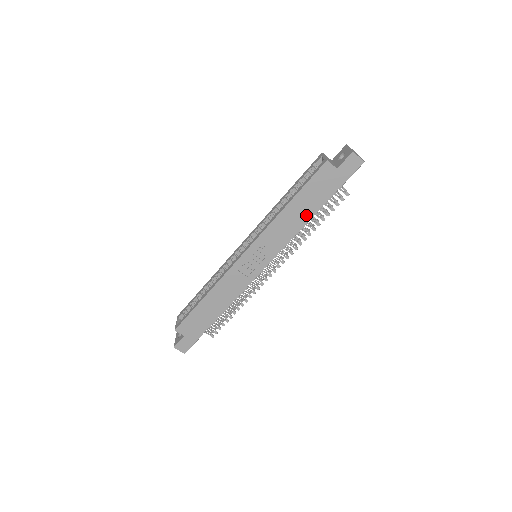
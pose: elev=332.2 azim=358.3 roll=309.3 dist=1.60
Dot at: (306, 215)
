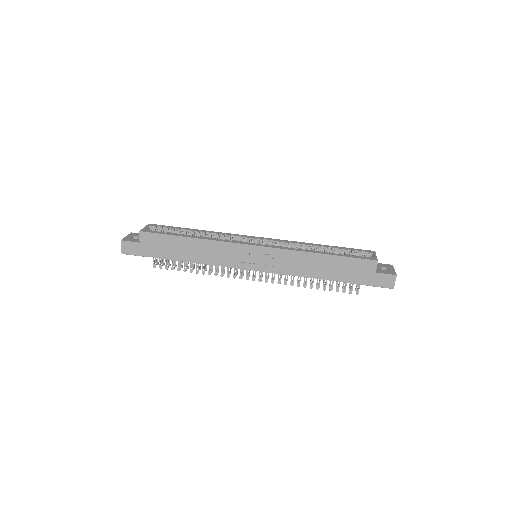
Dot at: (322, 274)
